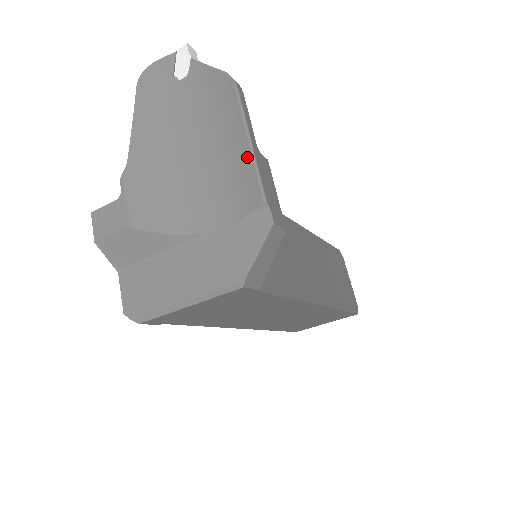
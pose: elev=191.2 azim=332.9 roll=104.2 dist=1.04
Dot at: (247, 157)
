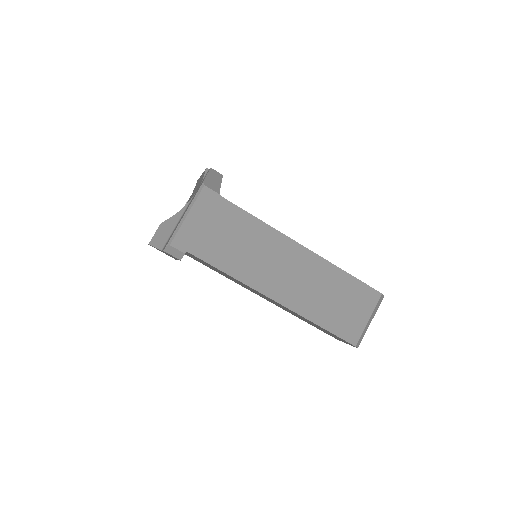
Dot at: occluded
